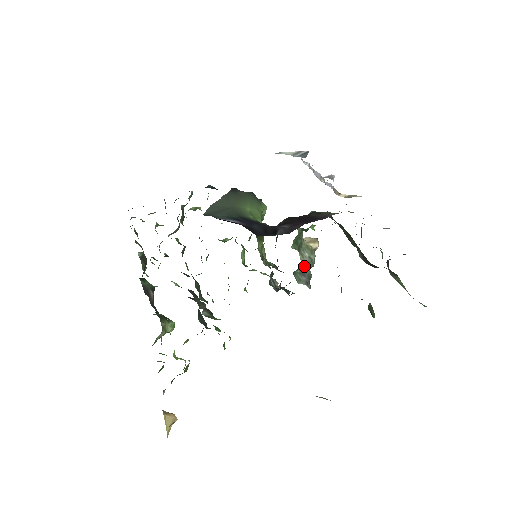
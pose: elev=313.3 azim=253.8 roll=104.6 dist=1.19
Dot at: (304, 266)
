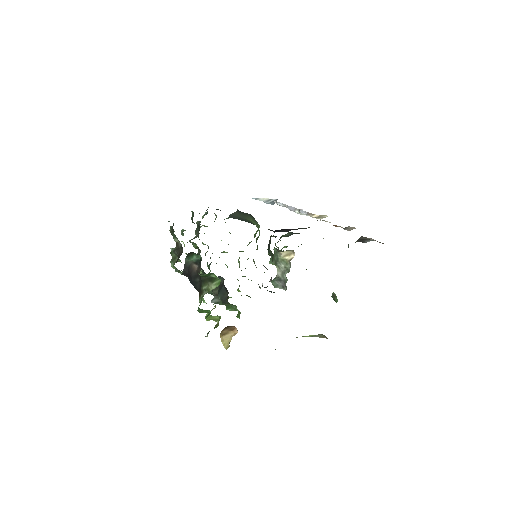
Dot at: (280, 275)
